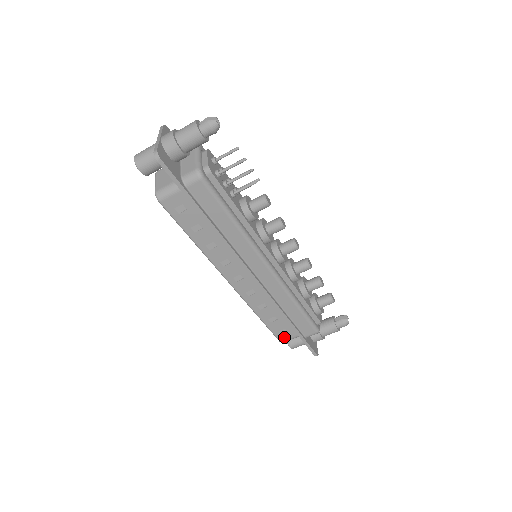
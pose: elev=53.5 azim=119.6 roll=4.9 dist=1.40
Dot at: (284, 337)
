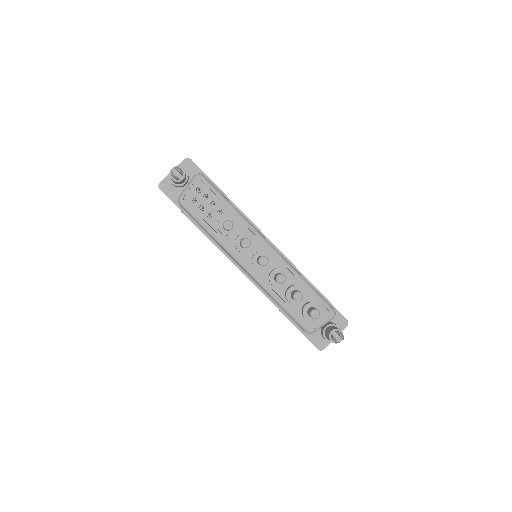
Dot at: occluded
